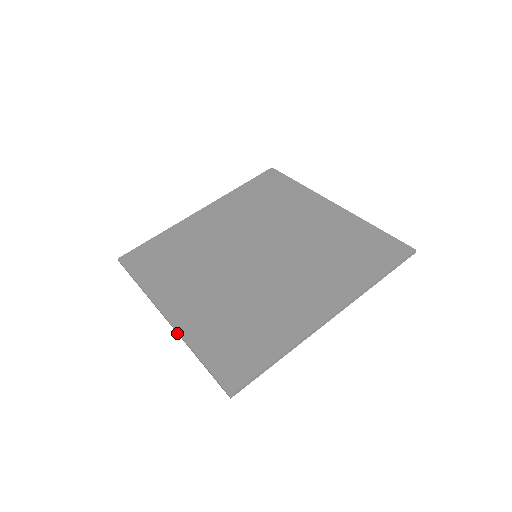
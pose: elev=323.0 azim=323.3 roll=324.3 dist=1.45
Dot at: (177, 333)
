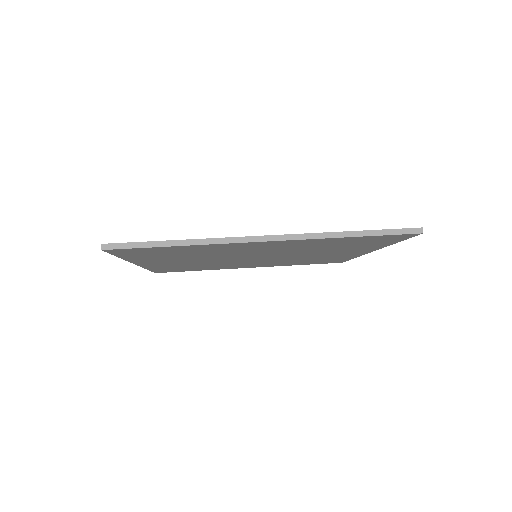
Dot at: (300, 239)
